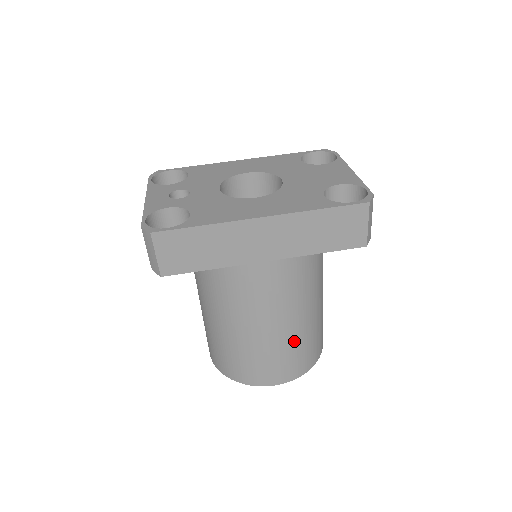
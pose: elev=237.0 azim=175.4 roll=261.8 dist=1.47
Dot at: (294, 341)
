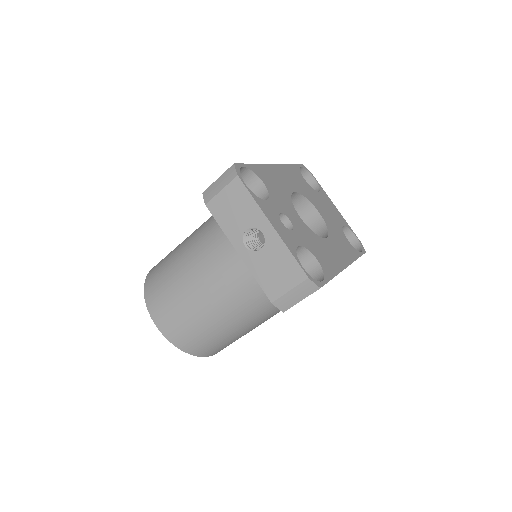
Dot at: occluded
